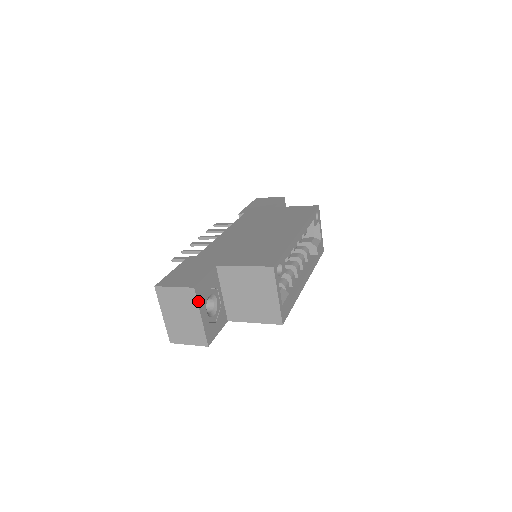
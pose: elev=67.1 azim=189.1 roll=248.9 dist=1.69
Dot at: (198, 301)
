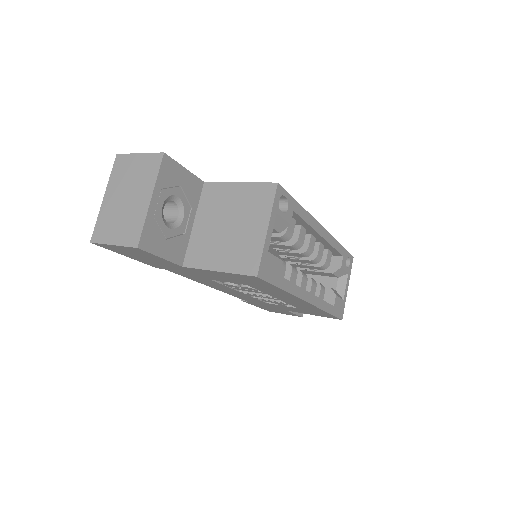
Dot at: (159, 175)
